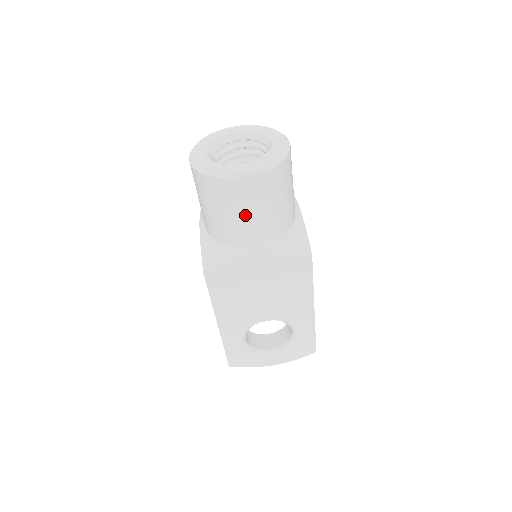
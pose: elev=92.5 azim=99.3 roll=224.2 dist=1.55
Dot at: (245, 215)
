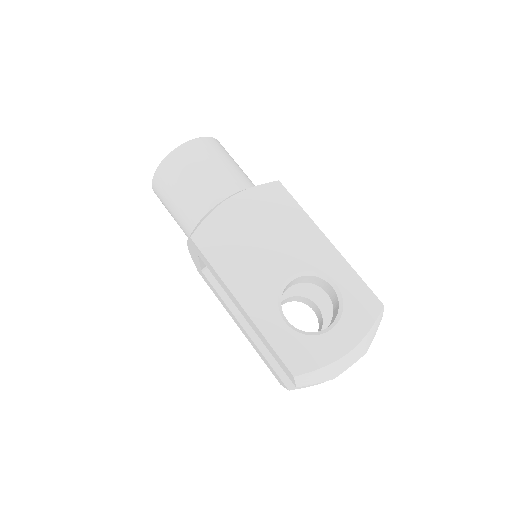
Dot at: (201, 174)
